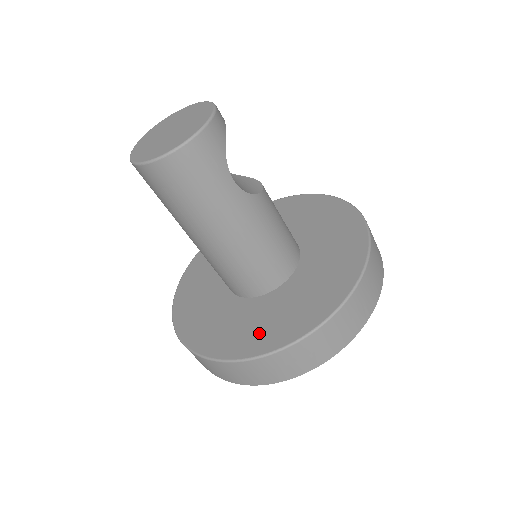
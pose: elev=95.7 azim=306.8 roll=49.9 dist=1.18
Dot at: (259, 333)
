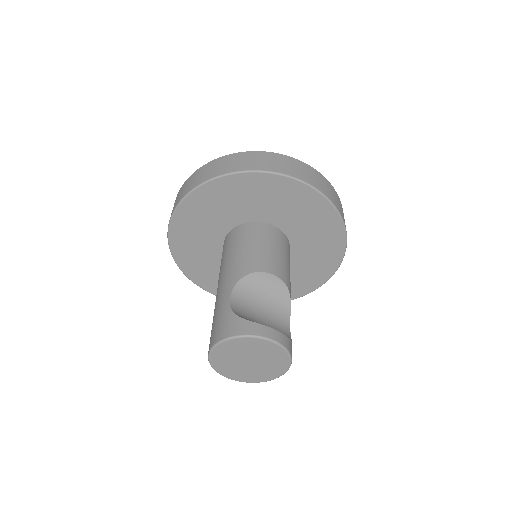
Dot at: occluded
